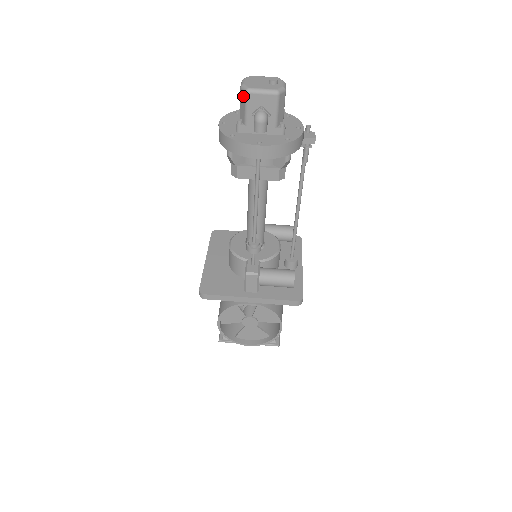
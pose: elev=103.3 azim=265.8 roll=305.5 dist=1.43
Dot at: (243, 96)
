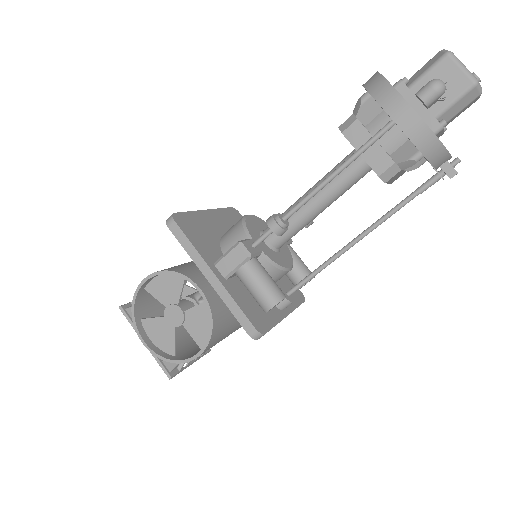
Dot at: (437, 57)
